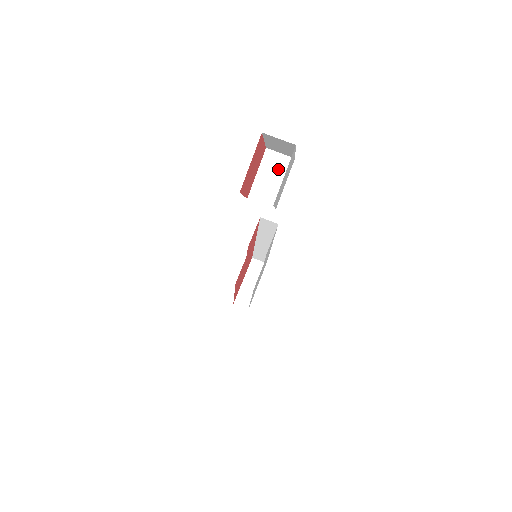
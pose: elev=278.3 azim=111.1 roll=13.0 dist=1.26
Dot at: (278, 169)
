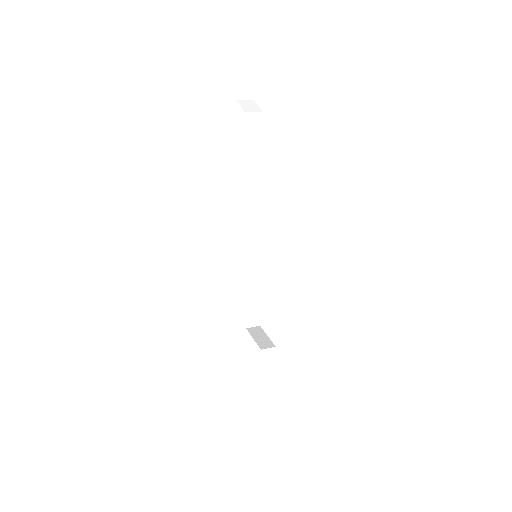
Dot at: (249, 103)
